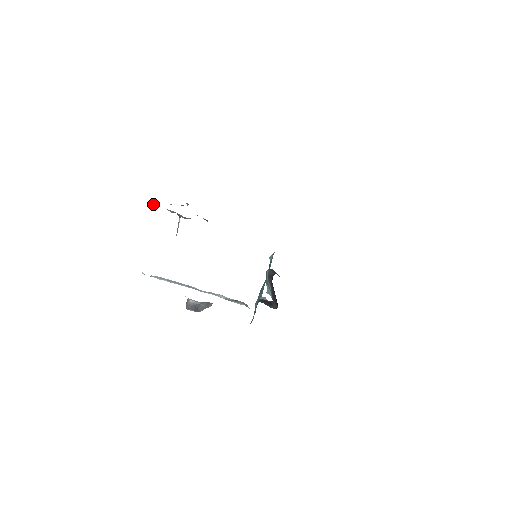
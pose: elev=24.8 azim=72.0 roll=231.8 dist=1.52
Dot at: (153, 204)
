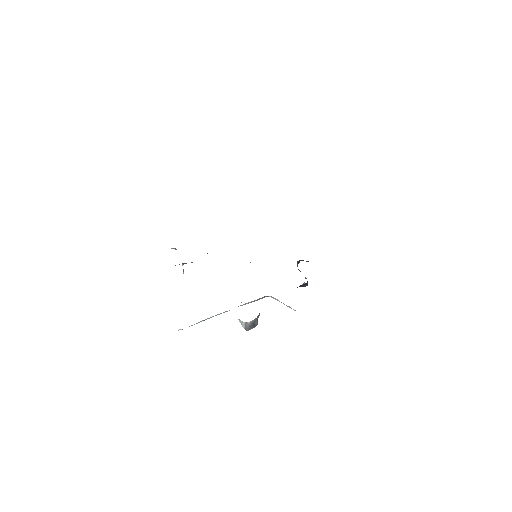
Dot at: occluded
